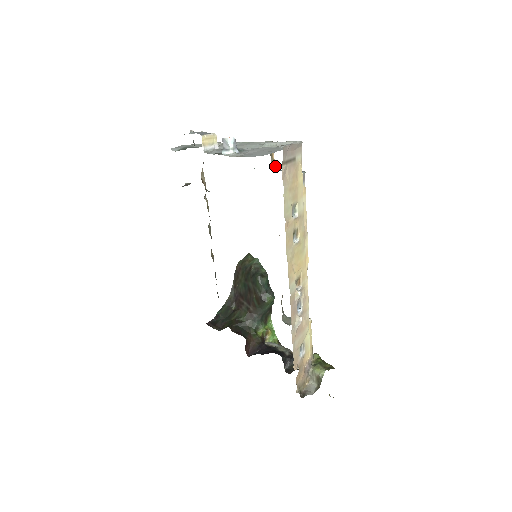
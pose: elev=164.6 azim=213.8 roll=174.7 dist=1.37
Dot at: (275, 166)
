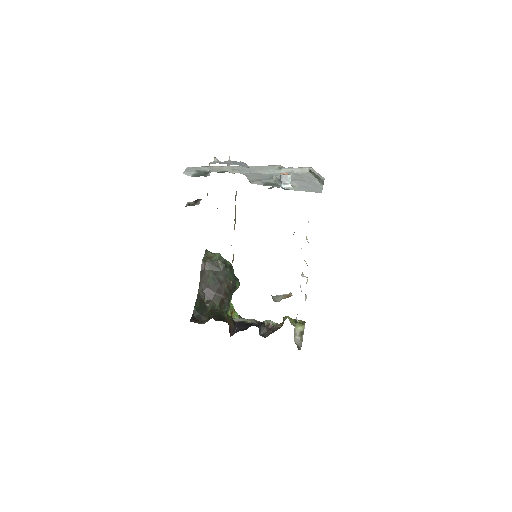
Dot at: occluded
